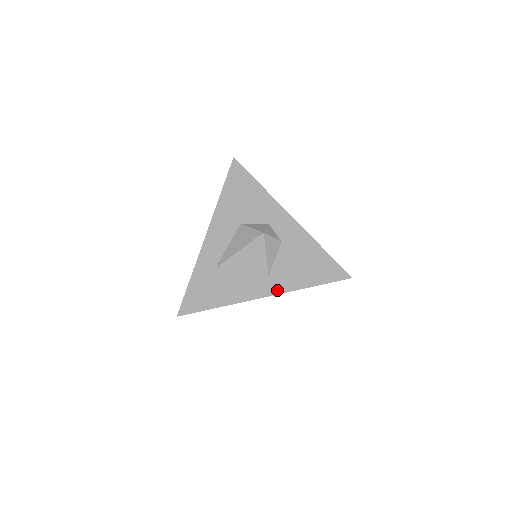
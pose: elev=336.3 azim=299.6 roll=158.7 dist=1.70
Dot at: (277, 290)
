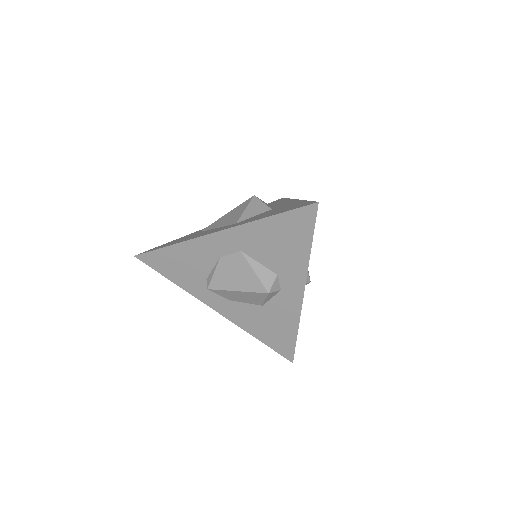
Dot at: (233, 226)
